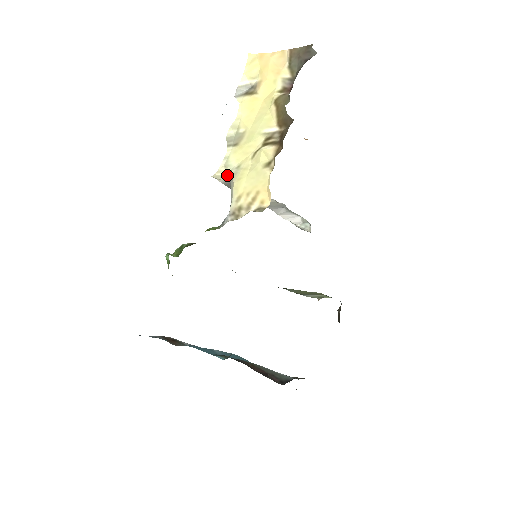
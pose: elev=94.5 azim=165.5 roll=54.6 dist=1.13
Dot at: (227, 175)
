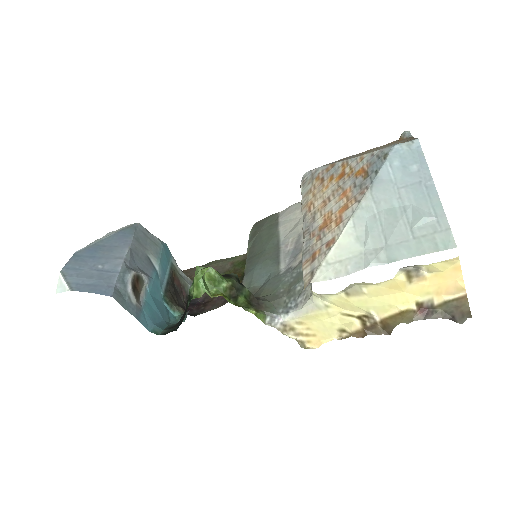
Dot at: (314, 294)
